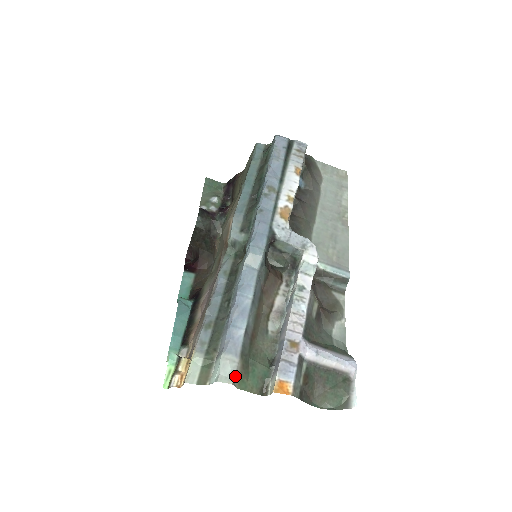
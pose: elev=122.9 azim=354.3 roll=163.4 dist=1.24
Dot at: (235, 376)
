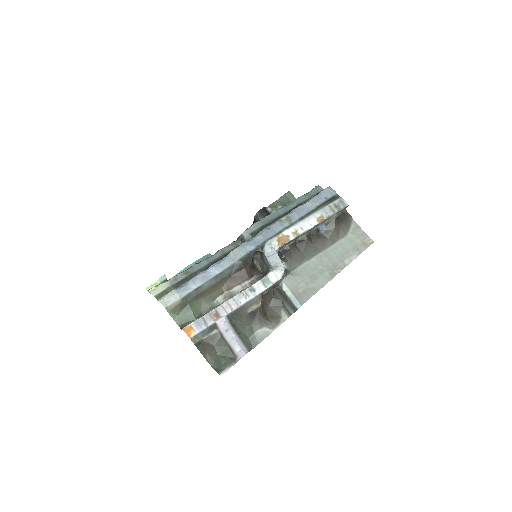
Dot at: (170, 305)
